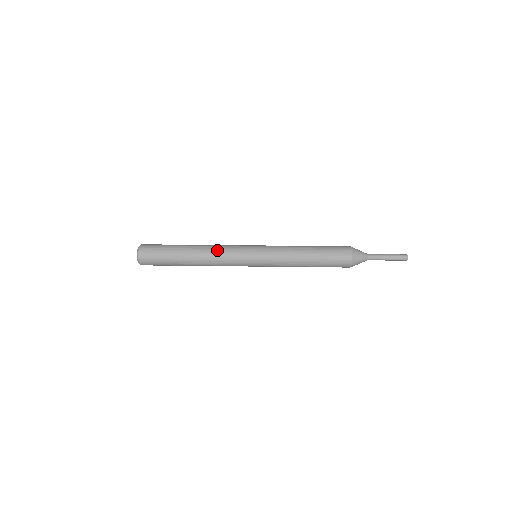
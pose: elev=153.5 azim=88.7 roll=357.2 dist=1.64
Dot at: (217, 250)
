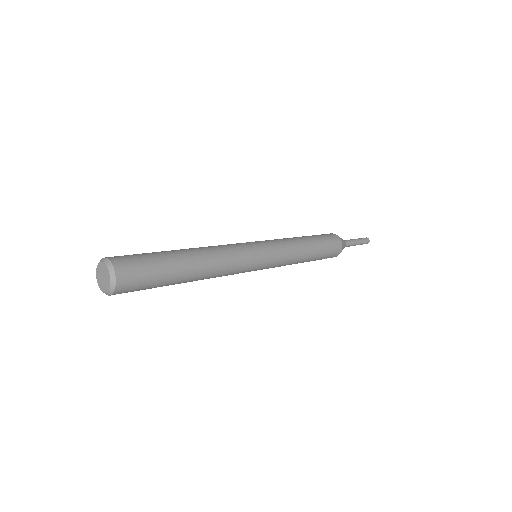
Dot at: (218, 246)
